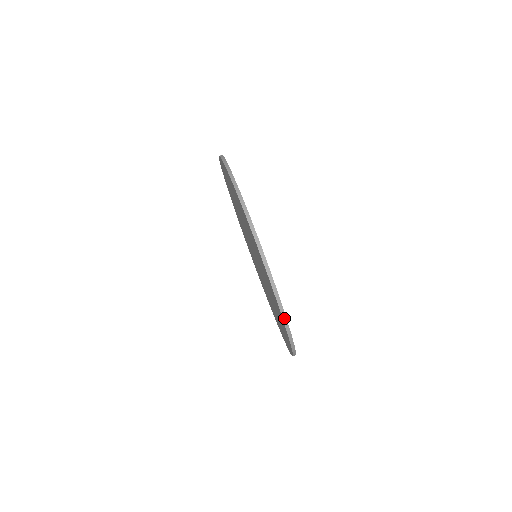
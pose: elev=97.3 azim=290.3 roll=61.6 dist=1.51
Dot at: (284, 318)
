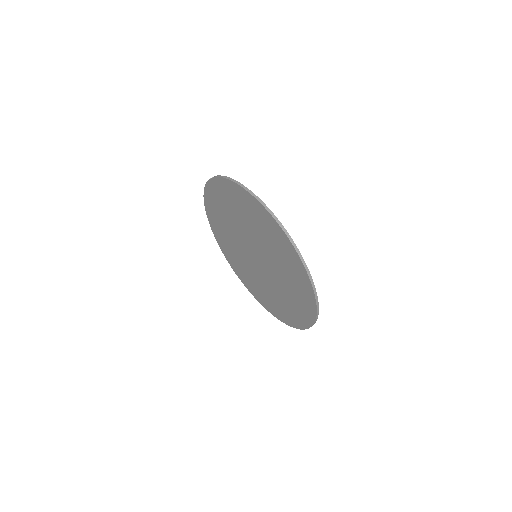
Dot at: (312, 282)
